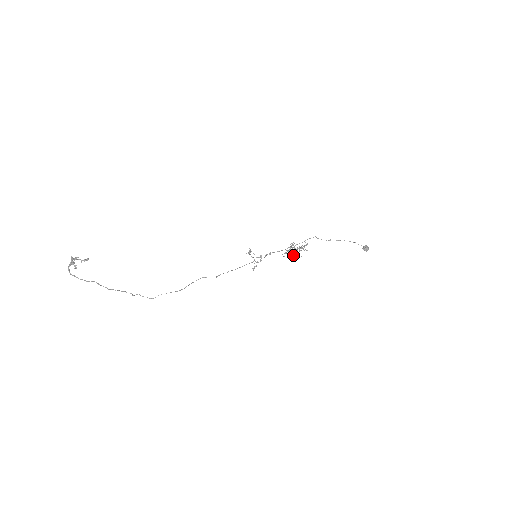
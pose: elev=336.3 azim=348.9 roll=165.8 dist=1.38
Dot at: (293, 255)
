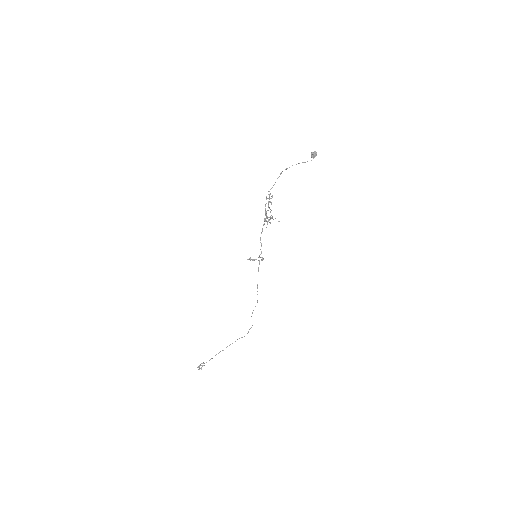
Dot at: occluded
